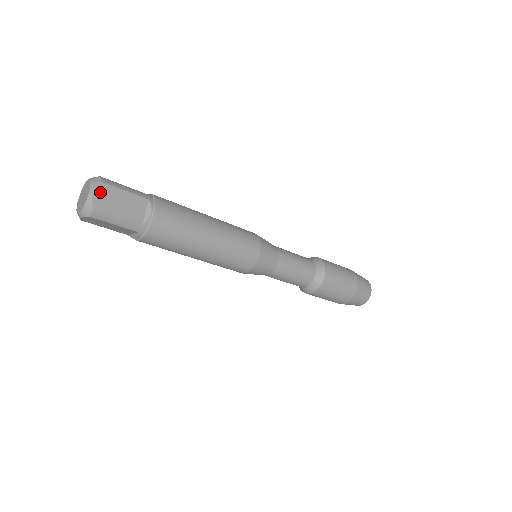
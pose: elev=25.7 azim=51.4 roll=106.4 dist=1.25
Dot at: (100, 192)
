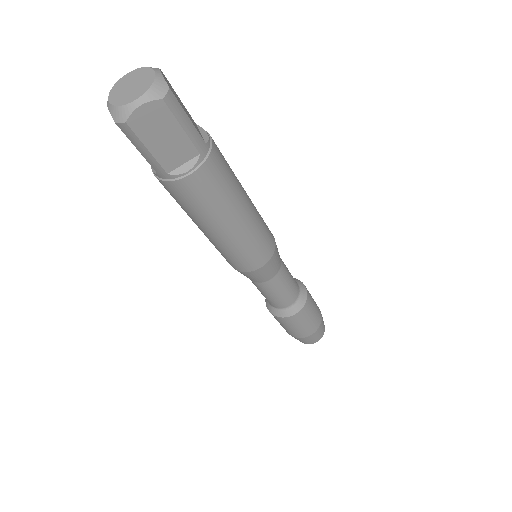
Dot at: (151, 110)
